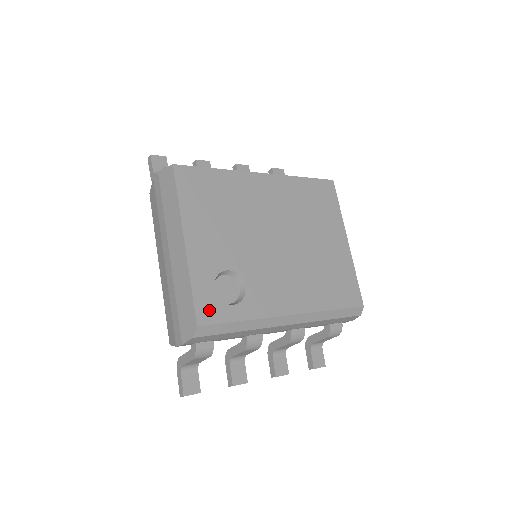
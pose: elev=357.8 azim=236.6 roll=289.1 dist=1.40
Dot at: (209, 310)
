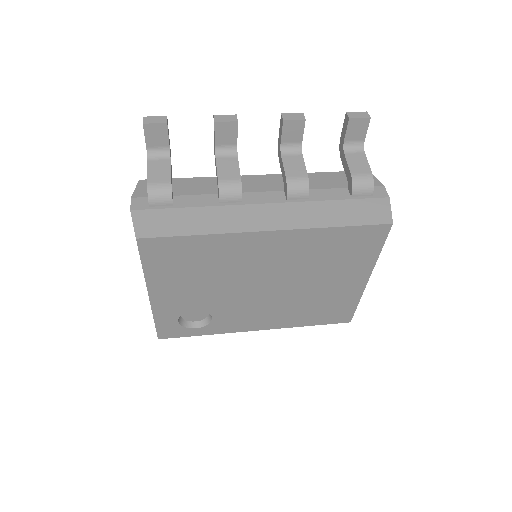
Dot at: (171, 332)
